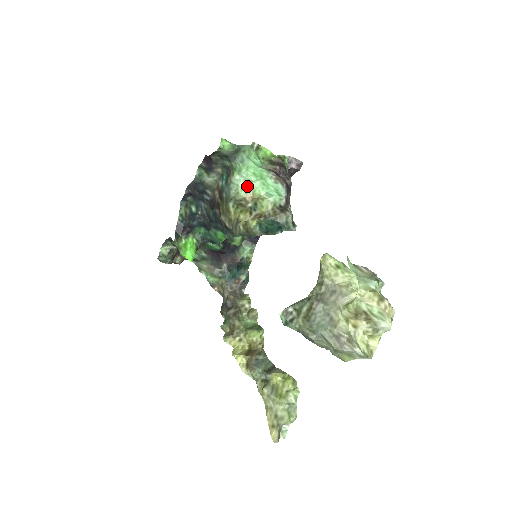
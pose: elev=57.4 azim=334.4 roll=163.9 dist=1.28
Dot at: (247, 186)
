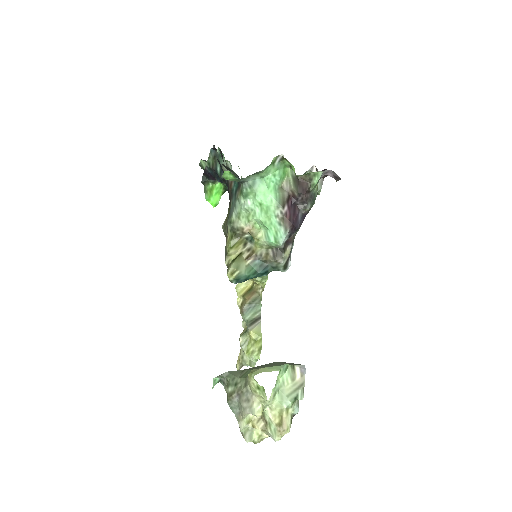
Dot at: (248, 217)
